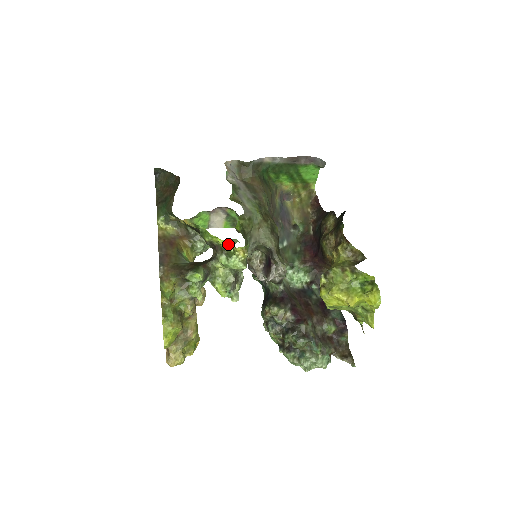
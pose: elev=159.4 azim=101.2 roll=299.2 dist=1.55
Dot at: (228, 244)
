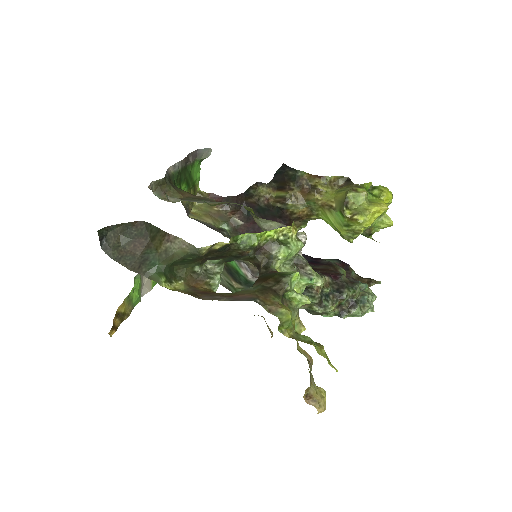
Dot at: (281, 230)
